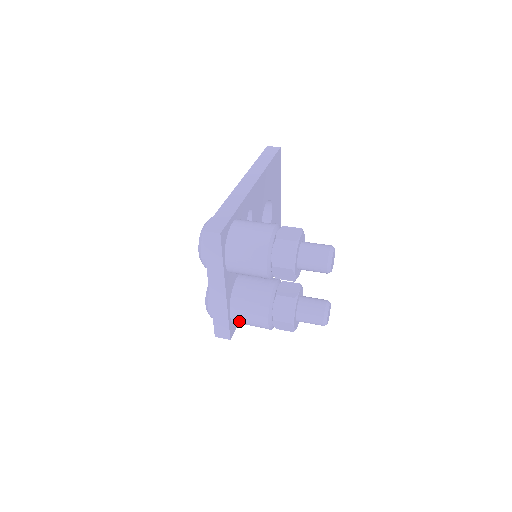
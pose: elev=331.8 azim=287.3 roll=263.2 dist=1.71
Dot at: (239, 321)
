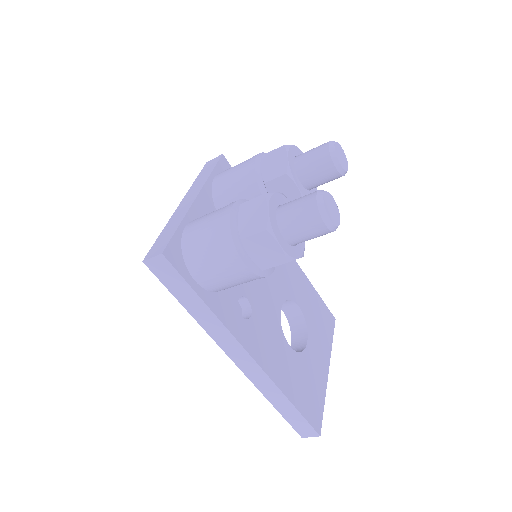
Dot at: (192, 234)
